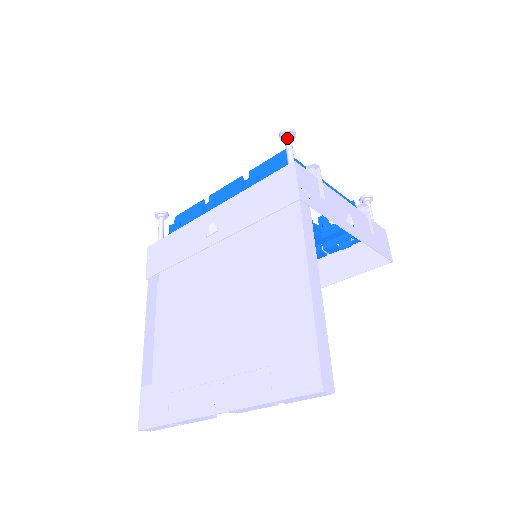
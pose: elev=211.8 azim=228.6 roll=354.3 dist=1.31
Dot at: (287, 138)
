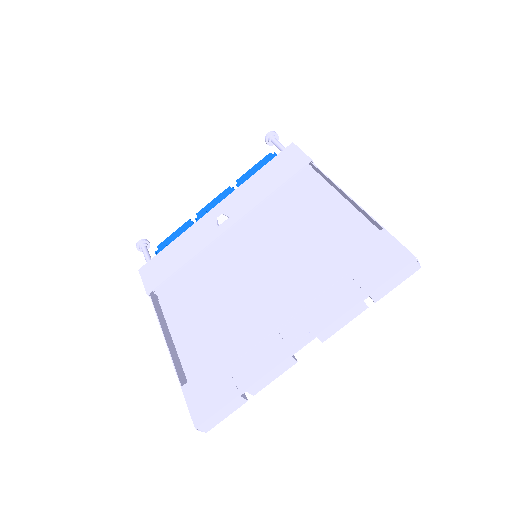
Dot at: (274, 138)
